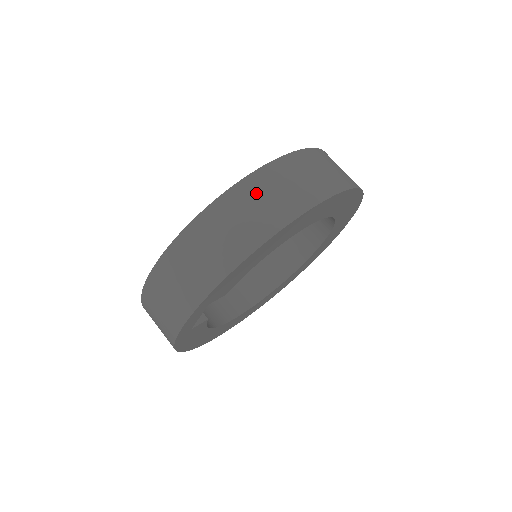
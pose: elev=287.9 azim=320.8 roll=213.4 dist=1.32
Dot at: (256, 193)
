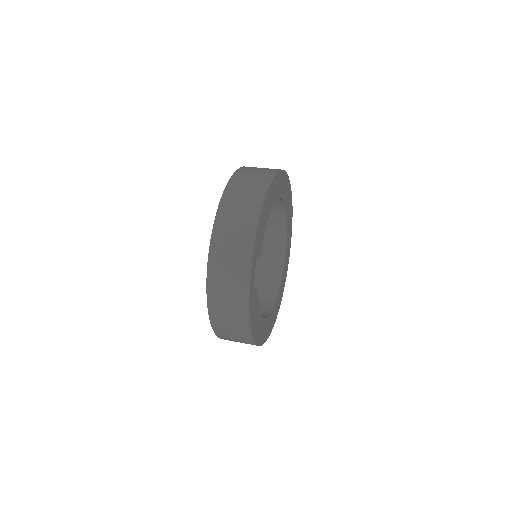
Dot at: (241, 182)
